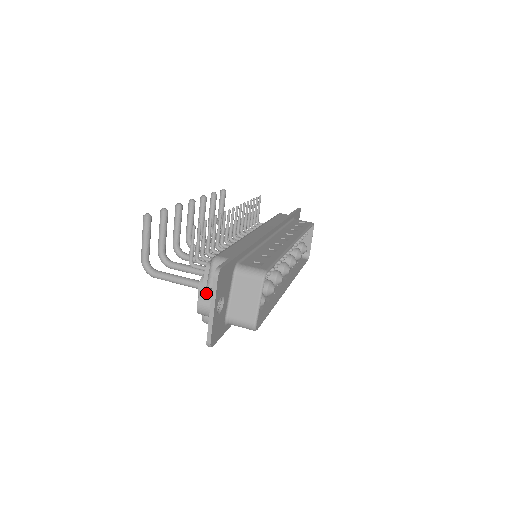
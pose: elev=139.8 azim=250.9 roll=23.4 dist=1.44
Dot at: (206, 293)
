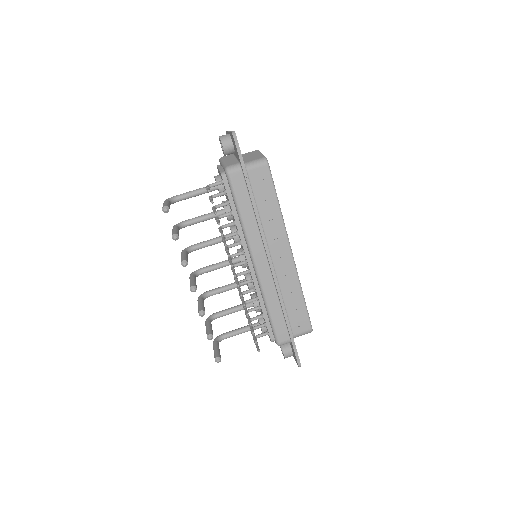
Dot at: occluded
